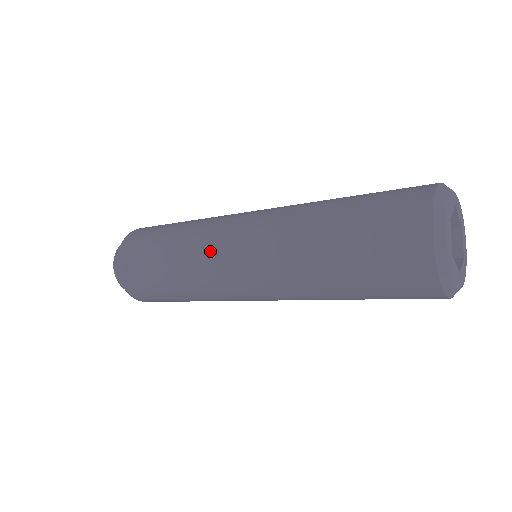
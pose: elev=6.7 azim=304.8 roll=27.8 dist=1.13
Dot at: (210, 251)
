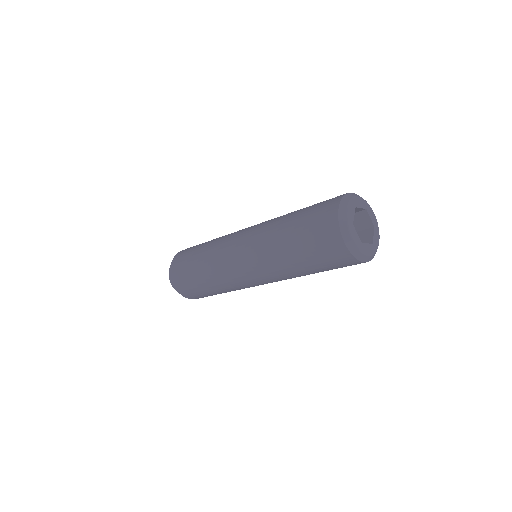
Dot at: (226, 242)
